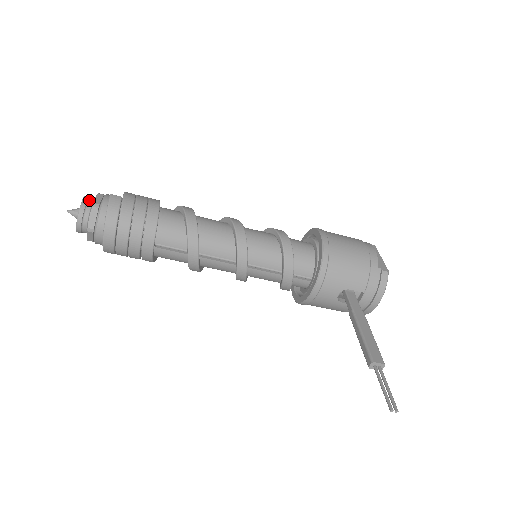
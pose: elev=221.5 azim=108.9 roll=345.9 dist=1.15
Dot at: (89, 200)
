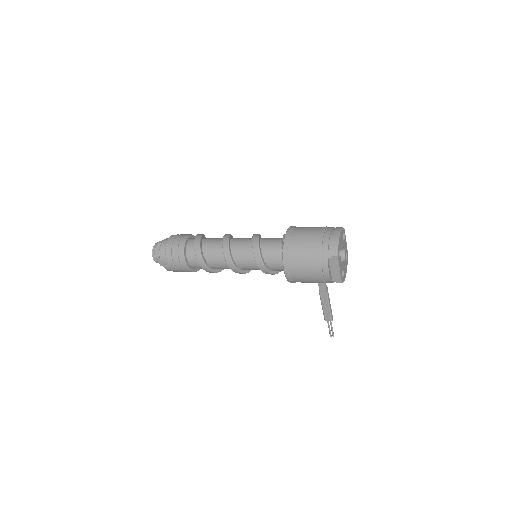
Dot at: (156, 259)
